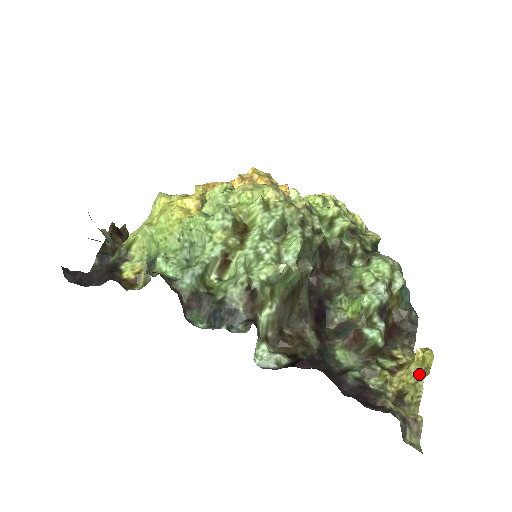
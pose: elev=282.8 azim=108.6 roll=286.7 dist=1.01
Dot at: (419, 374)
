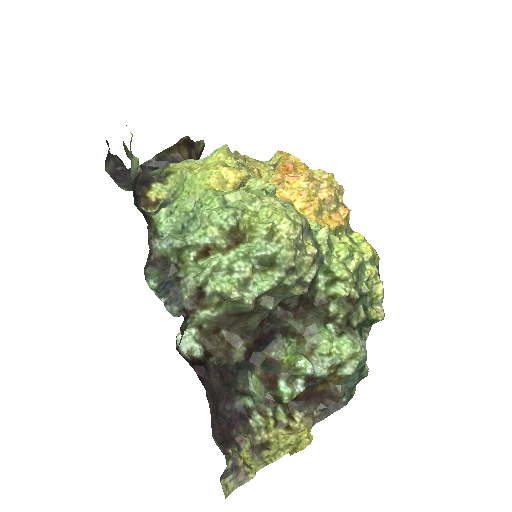
Dot at: (289, 447)
